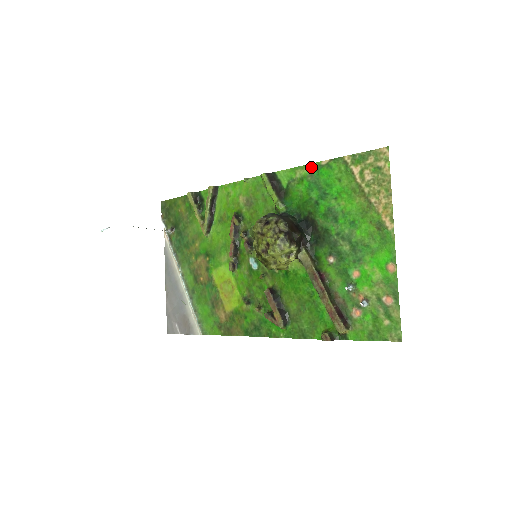
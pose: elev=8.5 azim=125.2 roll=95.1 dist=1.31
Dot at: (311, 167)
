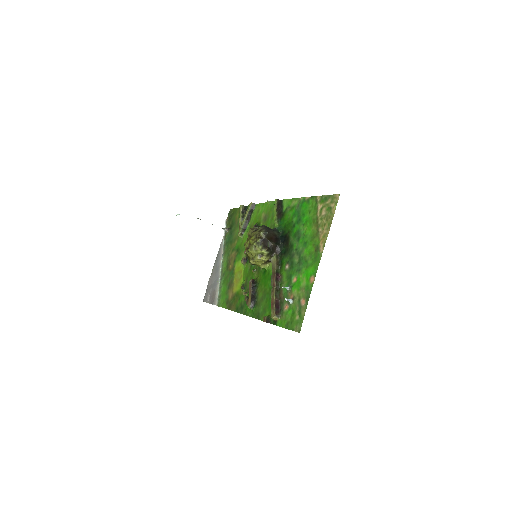
Dot at: (300, 200)
